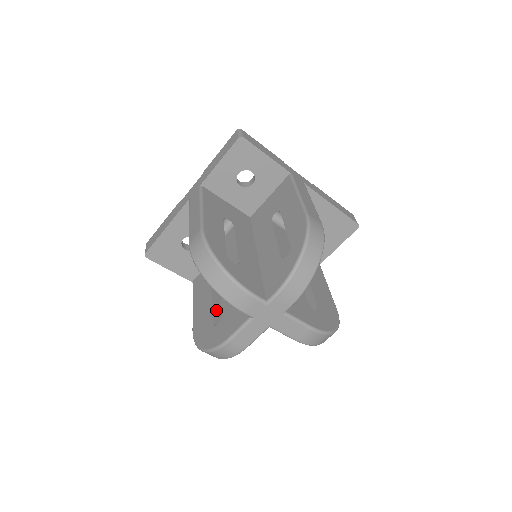
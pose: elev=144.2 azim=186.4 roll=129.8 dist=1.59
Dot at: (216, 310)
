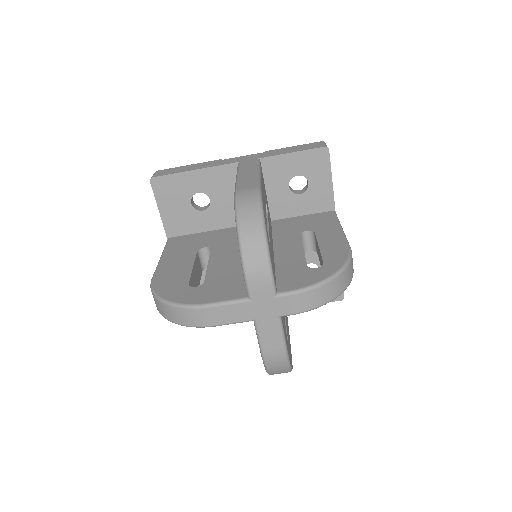
Dot at: (193, 274)
